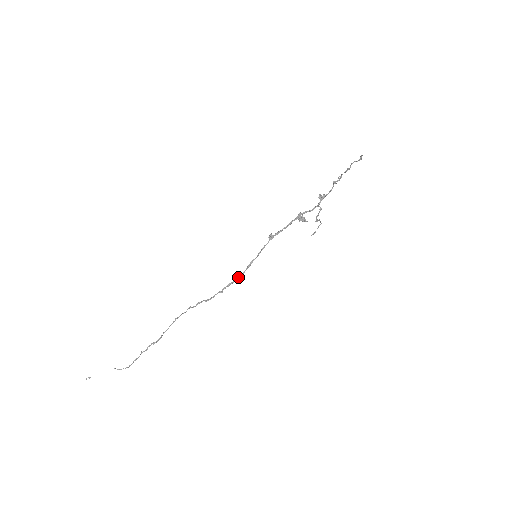
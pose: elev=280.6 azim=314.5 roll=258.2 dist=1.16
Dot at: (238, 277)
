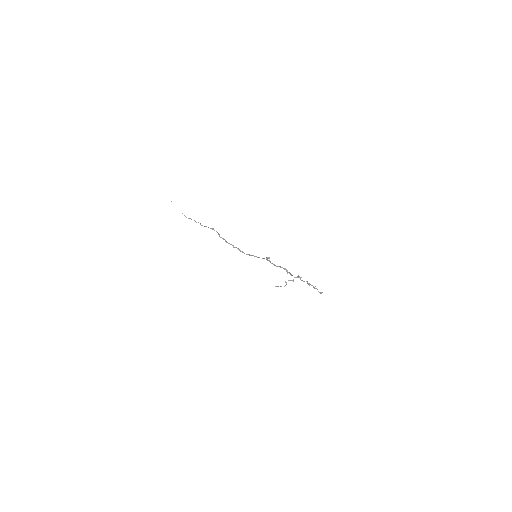
Dot at: (243, 252)
